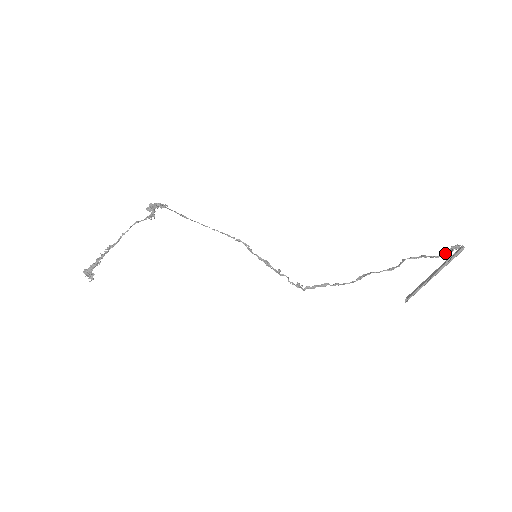
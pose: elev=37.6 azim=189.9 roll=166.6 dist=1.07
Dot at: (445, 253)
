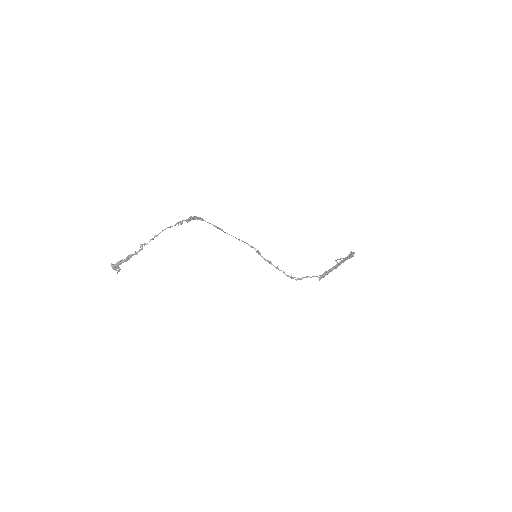
Dot at: (350, 257)
